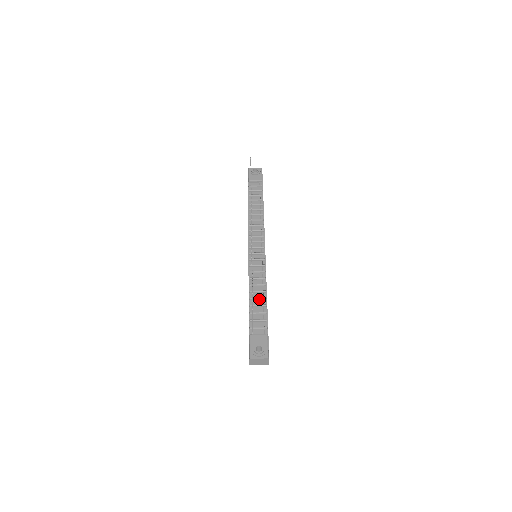
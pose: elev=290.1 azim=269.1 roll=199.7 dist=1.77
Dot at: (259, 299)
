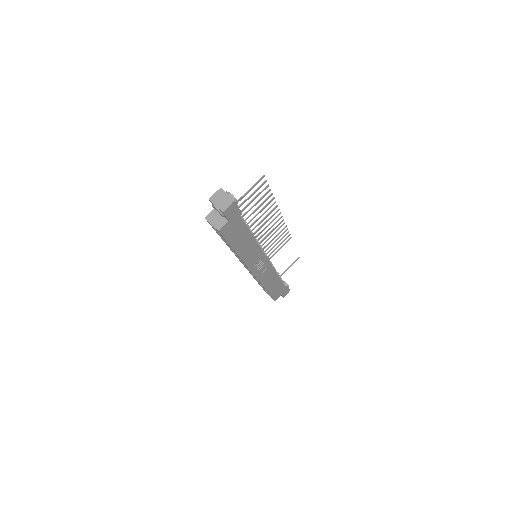
Dot at: occluded
